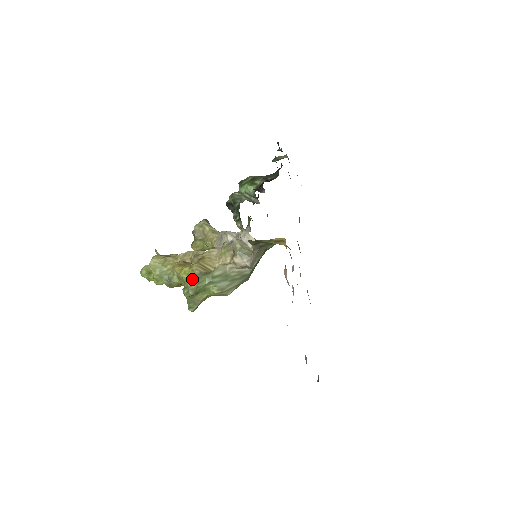
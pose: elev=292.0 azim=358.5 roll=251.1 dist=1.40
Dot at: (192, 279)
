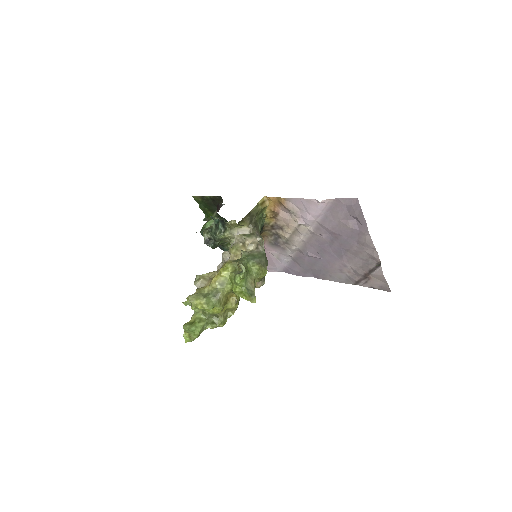
Dot at: (233, 270)
